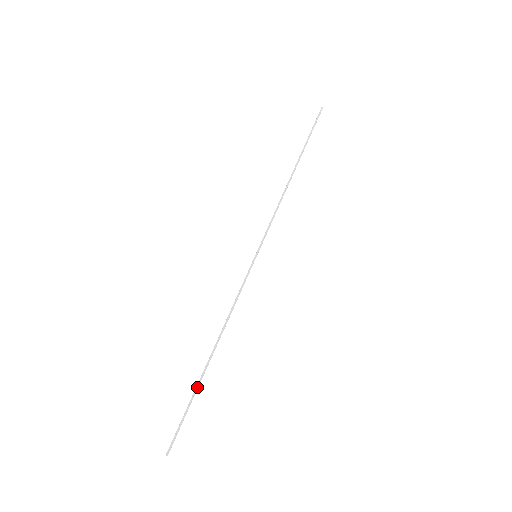
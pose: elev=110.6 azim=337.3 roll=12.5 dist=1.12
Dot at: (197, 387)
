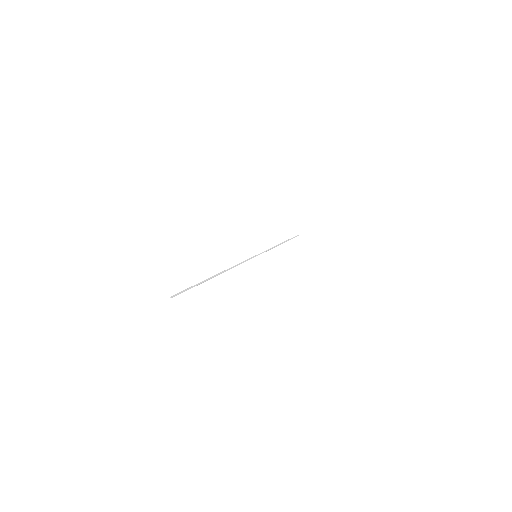
Dot at: (205, 280)
